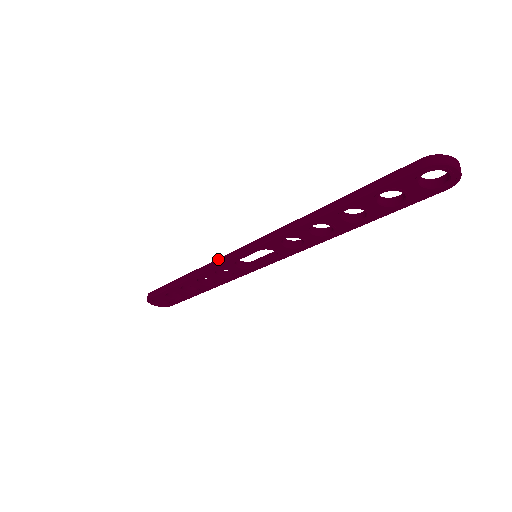
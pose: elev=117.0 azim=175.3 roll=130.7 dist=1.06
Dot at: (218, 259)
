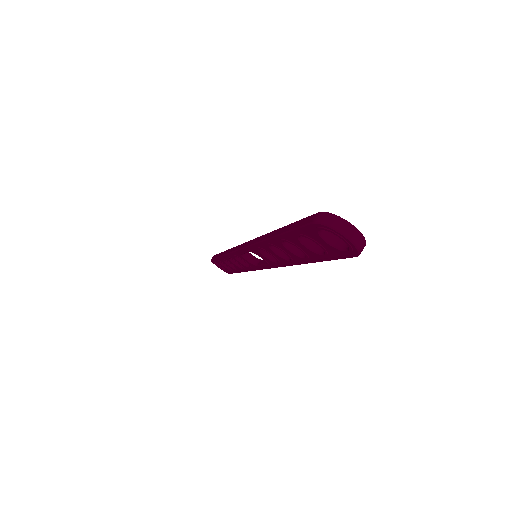
Dot at: (235, 247)
